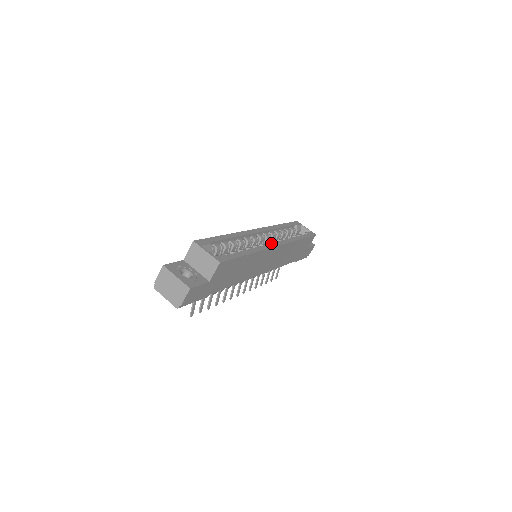
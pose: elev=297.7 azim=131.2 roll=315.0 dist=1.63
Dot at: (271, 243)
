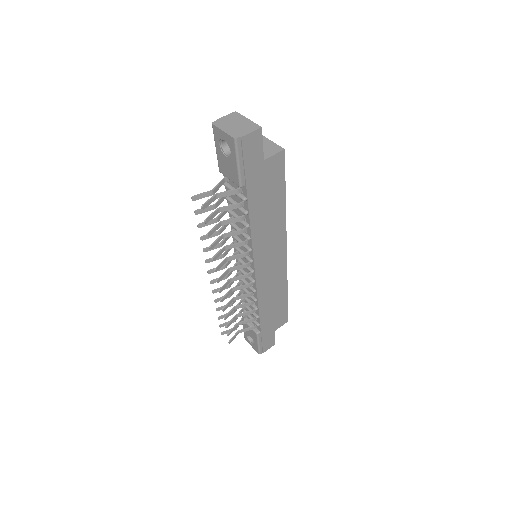
Dot at: occluded
